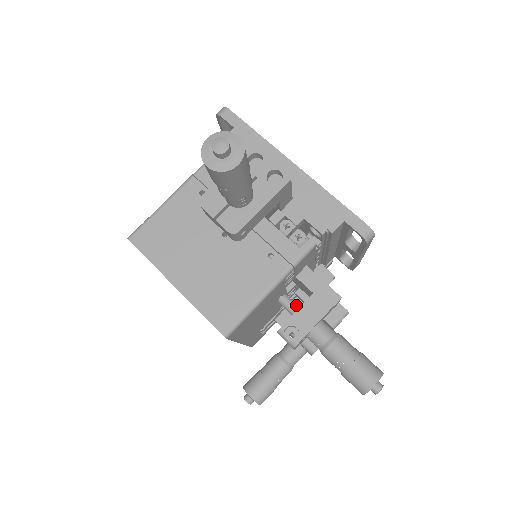
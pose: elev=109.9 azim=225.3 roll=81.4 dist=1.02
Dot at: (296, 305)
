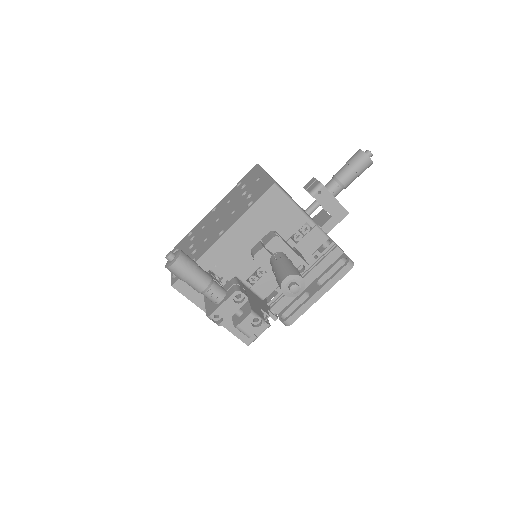
Dot at: occluded
